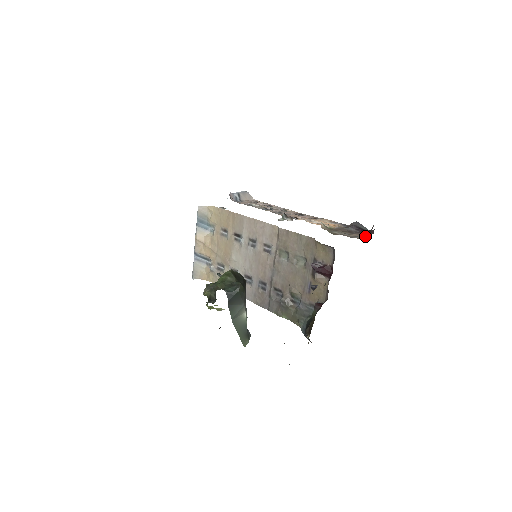
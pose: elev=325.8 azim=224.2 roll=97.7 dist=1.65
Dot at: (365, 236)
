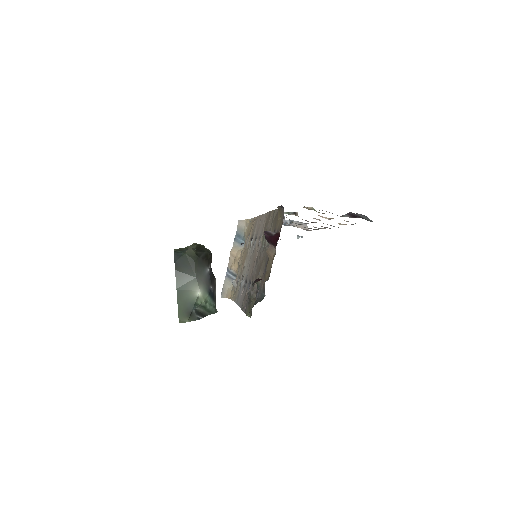
Dot at: occluded
